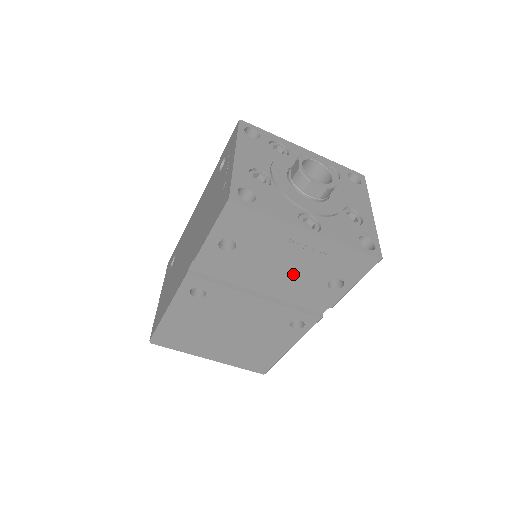
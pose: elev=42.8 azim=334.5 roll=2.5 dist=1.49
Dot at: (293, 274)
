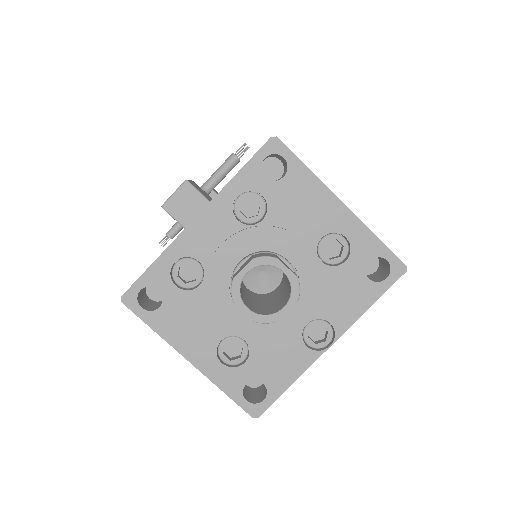
Dot at: occluded
